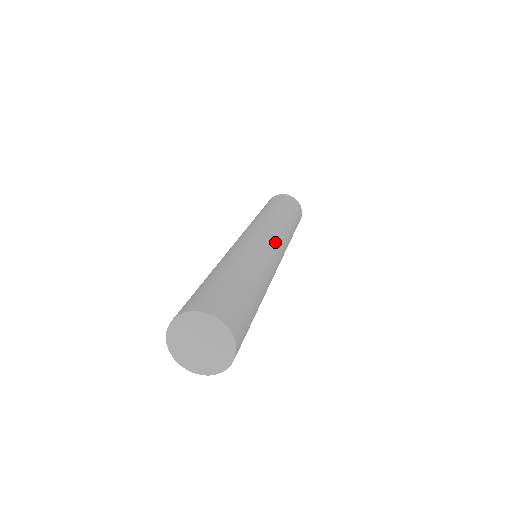
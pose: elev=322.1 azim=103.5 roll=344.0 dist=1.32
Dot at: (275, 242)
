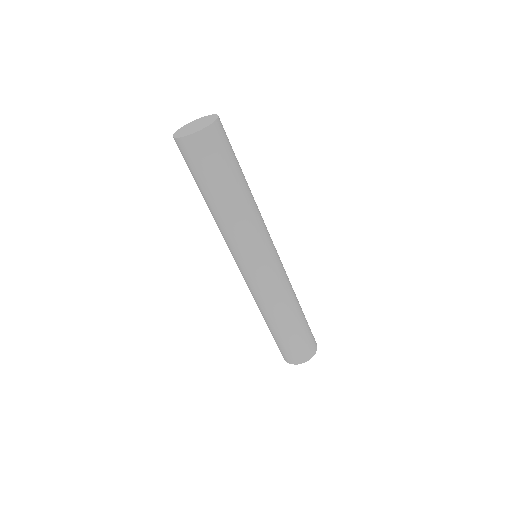
Dot at: occluded
